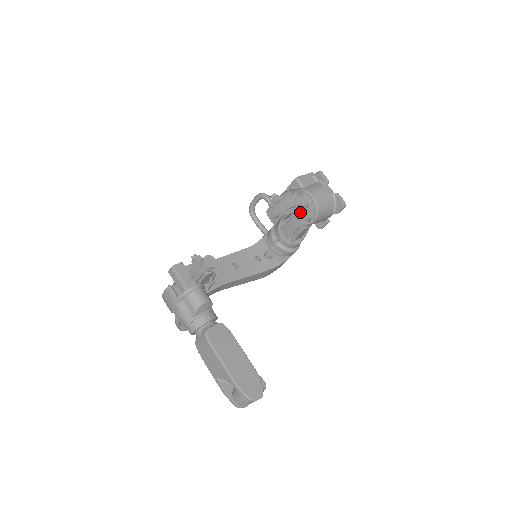
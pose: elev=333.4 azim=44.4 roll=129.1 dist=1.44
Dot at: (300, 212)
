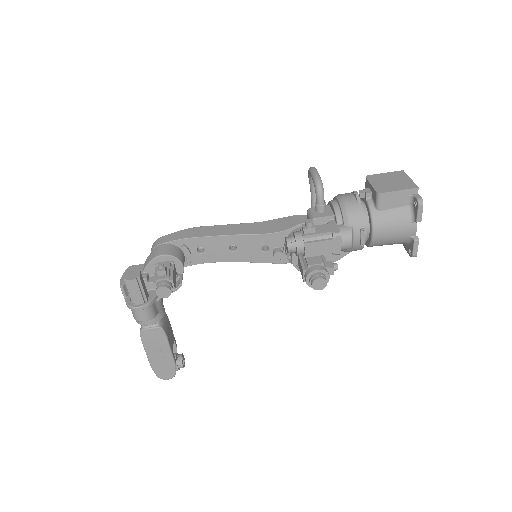
Dot at: (314, 273)
